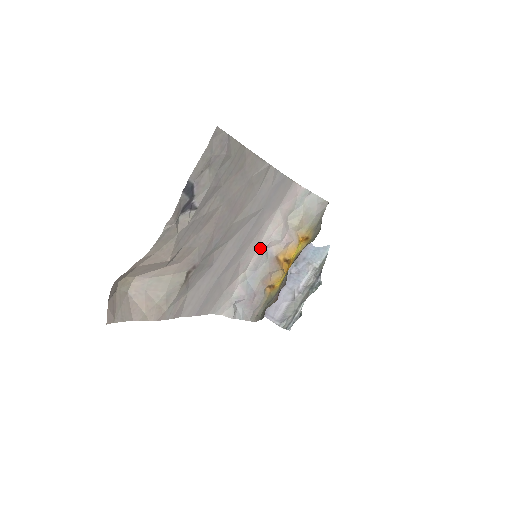
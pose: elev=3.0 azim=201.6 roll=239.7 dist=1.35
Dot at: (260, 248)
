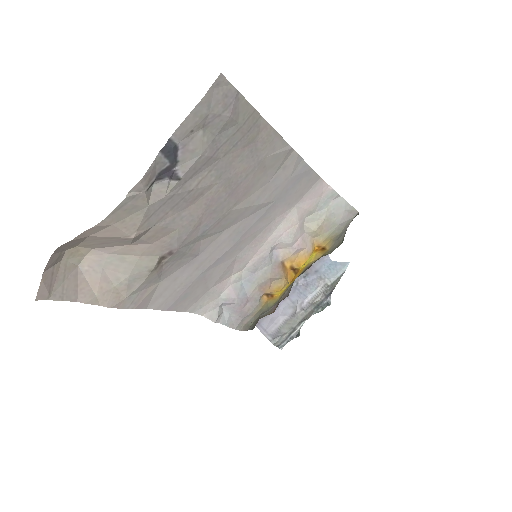
Dot at: (264, 248)
